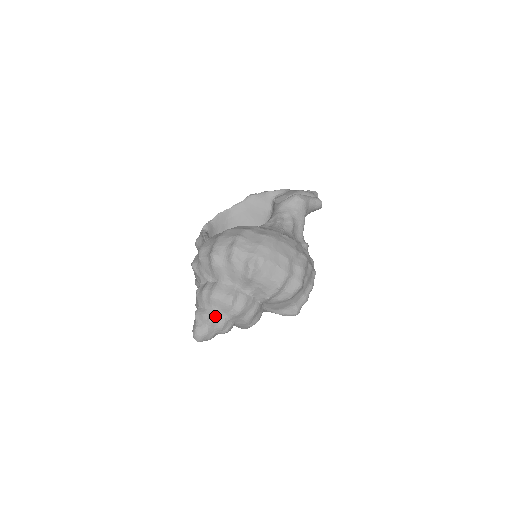
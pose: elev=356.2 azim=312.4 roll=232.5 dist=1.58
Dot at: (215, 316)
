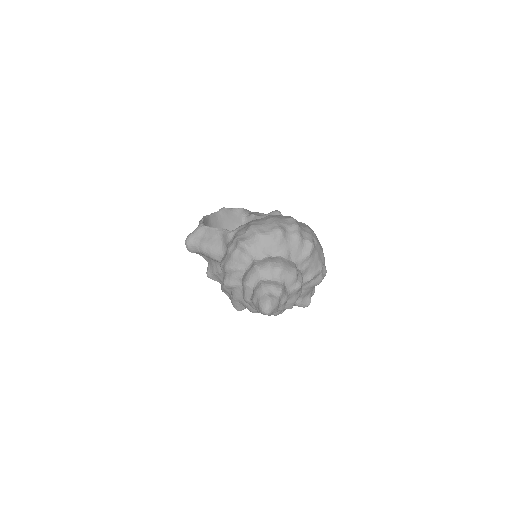
Dot at: (284, 288)
